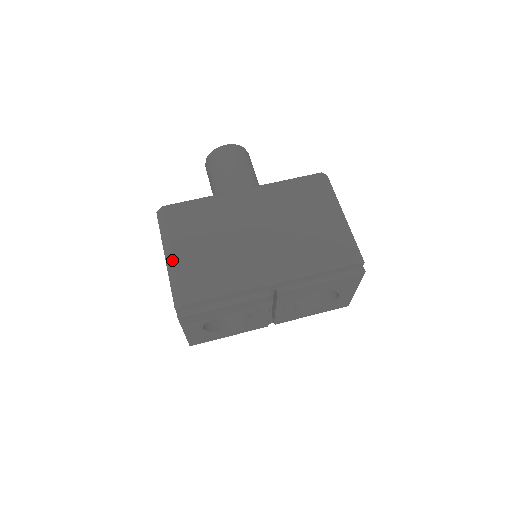
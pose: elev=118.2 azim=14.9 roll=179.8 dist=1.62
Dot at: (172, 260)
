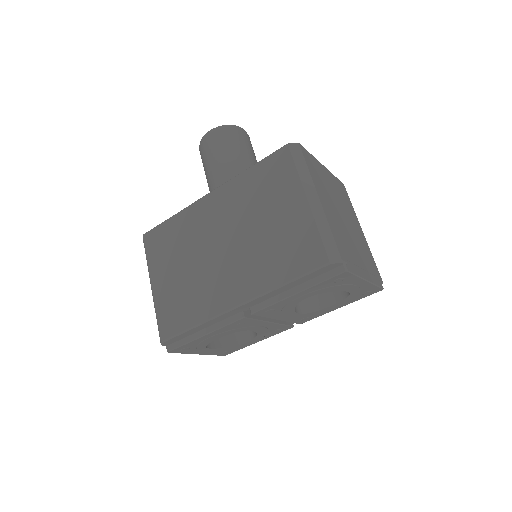
Dot at: (152, 294)
